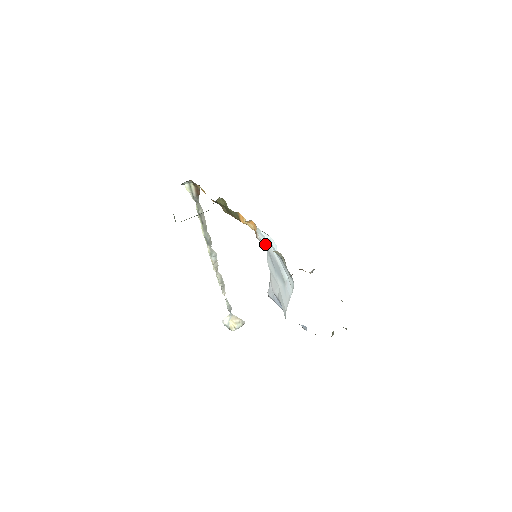
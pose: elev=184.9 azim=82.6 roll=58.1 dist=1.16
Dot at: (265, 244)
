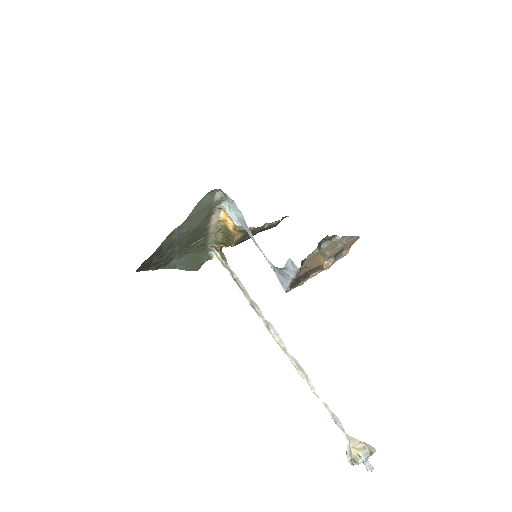
Dot at: (235, 218)
